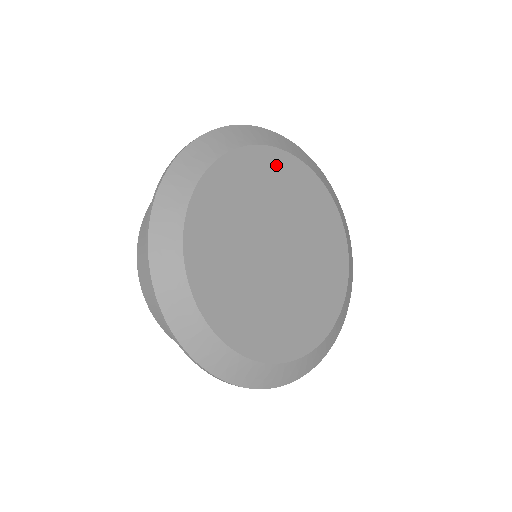
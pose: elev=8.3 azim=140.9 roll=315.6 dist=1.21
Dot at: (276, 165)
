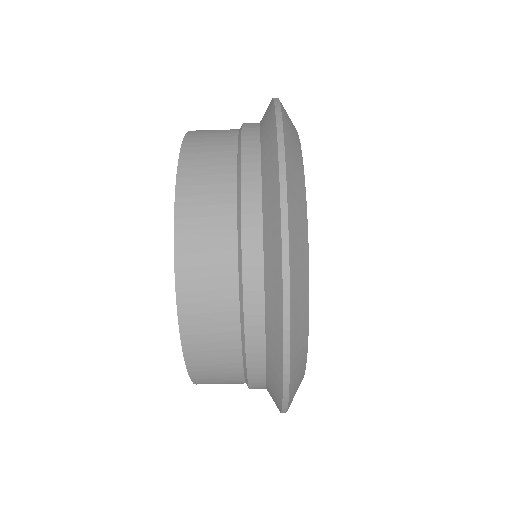
Dot at: occluded
